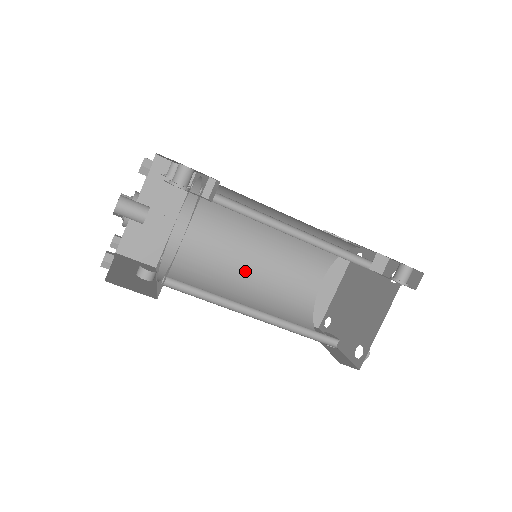
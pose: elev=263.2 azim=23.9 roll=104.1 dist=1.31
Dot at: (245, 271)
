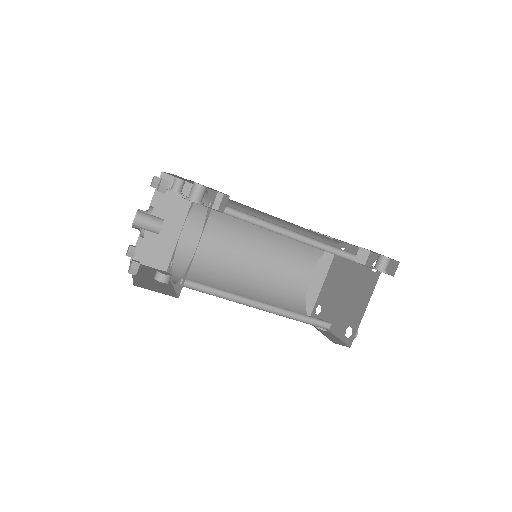
Dot at: (244, 270)
